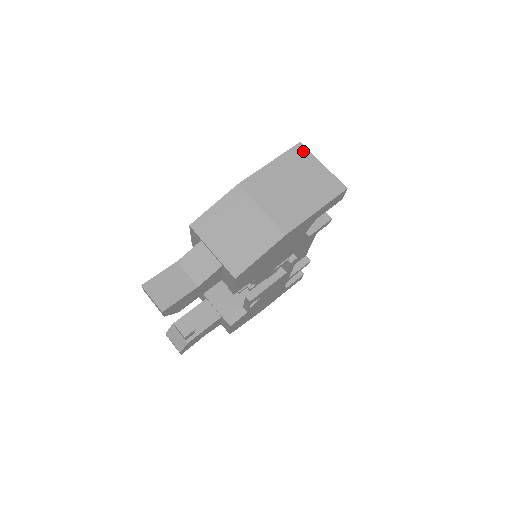
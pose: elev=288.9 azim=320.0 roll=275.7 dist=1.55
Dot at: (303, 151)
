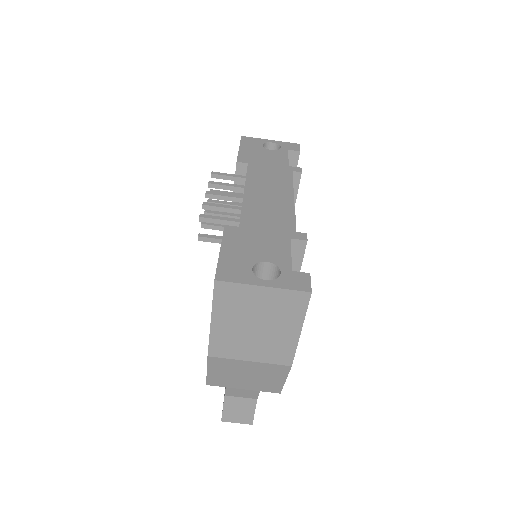
Dot at: (228, 288)
